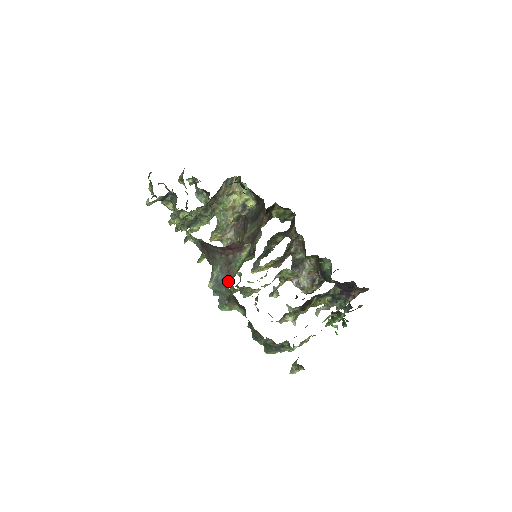
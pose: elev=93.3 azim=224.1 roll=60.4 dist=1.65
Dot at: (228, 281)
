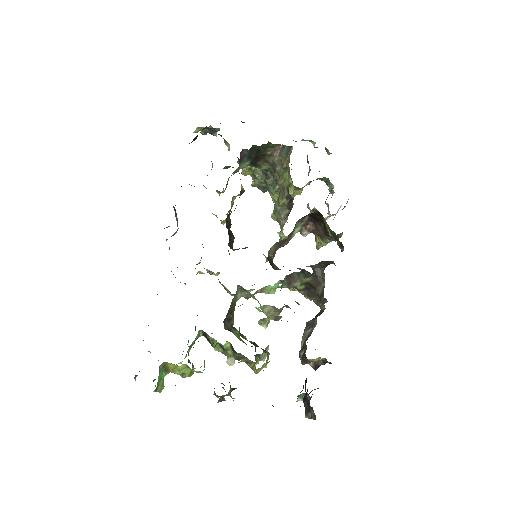
Dot at: occluded
